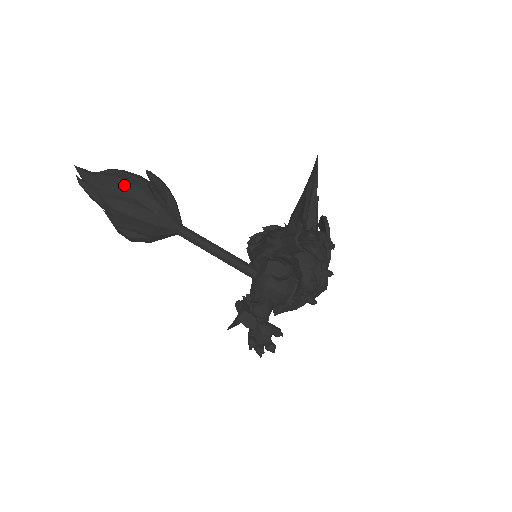
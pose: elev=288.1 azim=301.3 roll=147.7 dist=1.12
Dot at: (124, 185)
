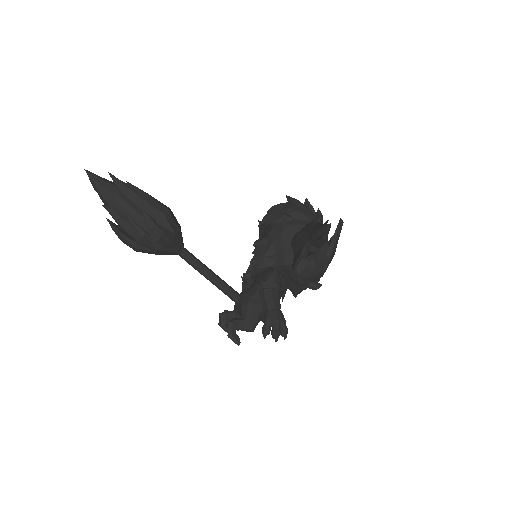
Dot at: (125, 231)
